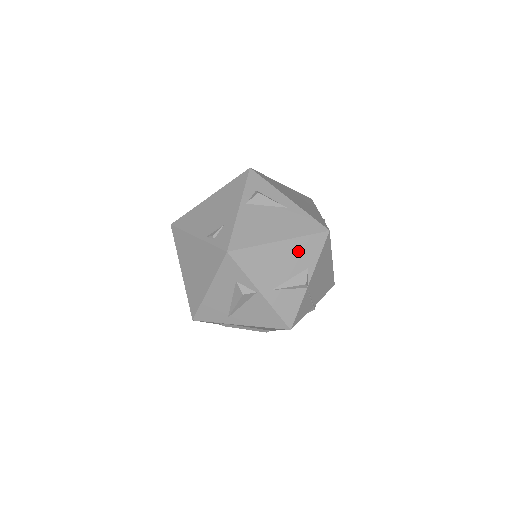
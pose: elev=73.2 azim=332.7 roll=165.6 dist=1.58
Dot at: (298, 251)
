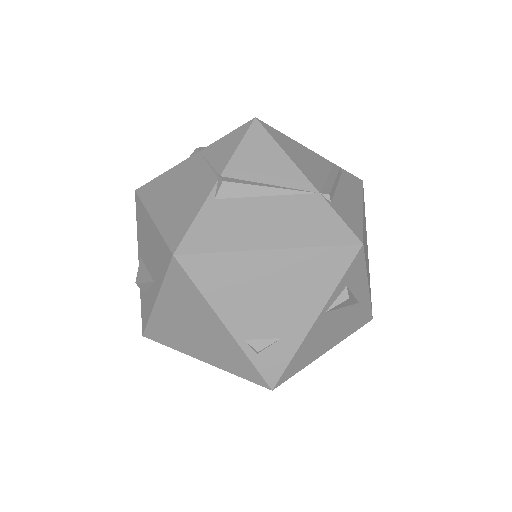
Dot at: occluded
